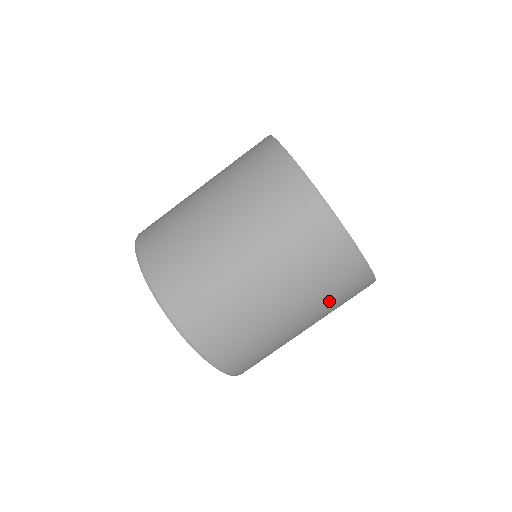
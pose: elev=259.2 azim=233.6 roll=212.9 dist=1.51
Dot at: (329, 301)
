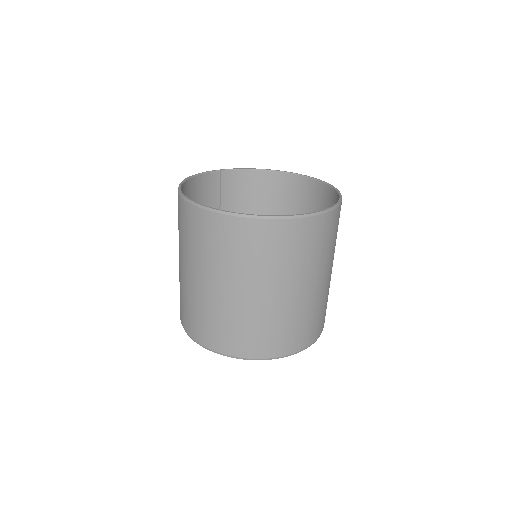
Dot at: (292, 261)
